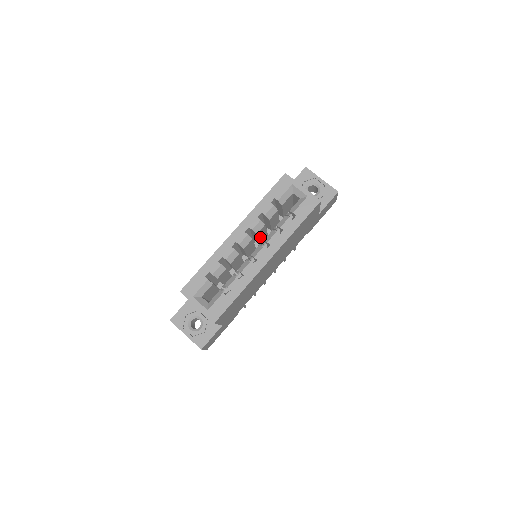
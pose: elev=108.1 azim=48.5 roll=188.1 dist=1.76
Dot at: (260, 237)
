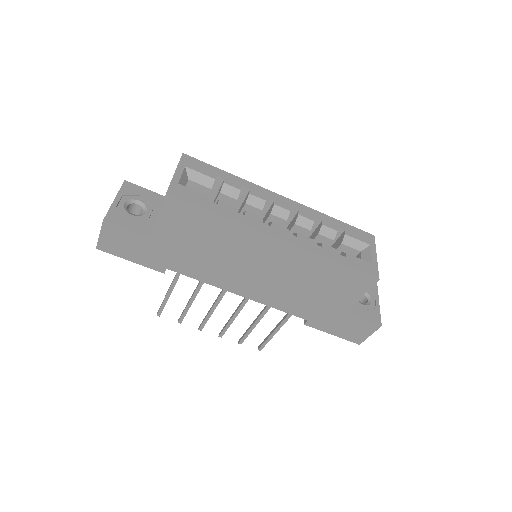
Dot at: occluded
